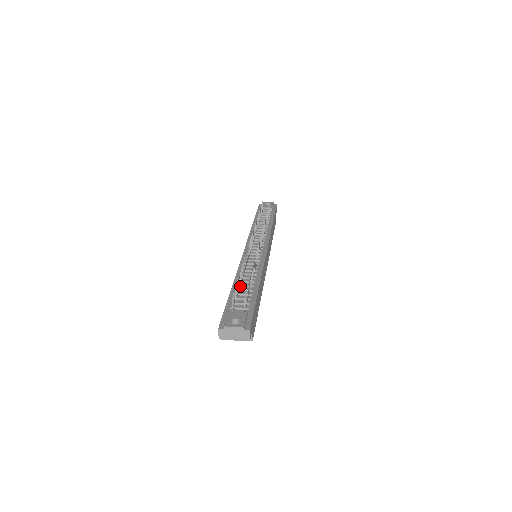
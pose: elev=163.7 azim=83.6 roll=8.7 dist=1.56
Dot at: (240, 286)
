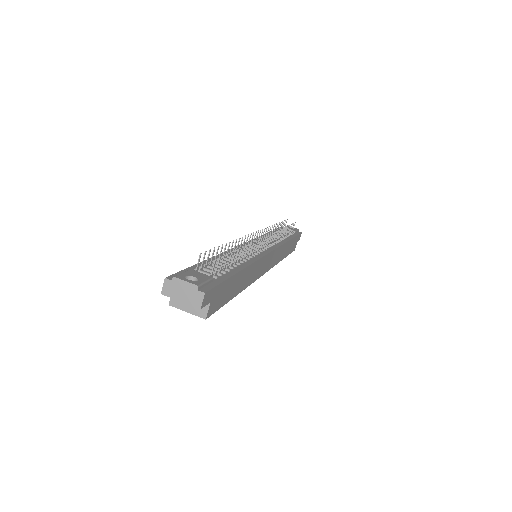
Dot at: (220, 260)
